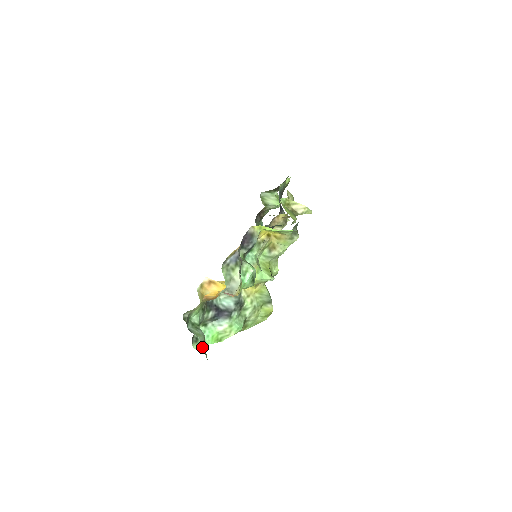
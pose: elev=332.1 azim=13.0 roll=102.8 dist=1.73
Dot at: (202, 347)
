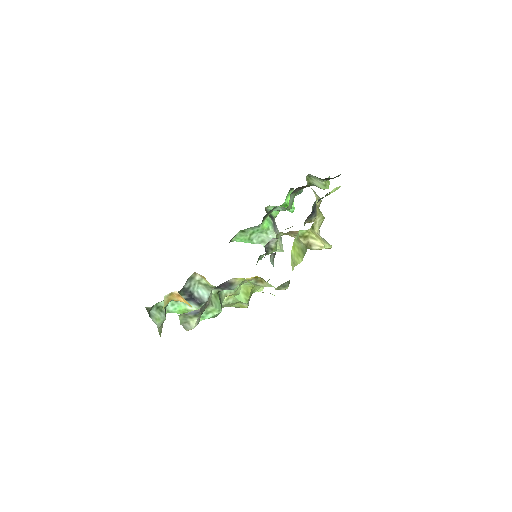
Dot at: (158, 330)
